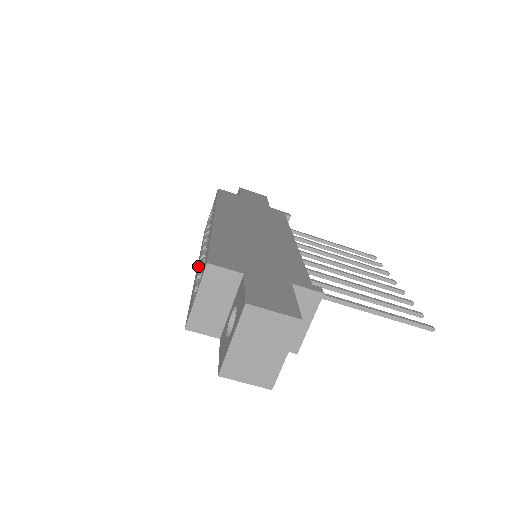
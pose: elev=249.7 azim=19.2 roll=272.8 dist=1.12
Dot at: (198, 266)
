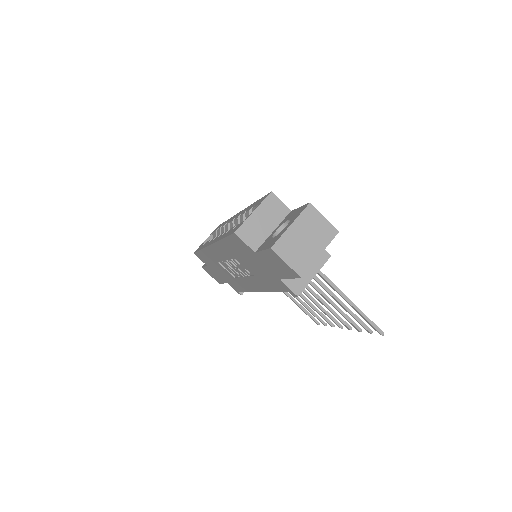
Dot at: (218, 237)
